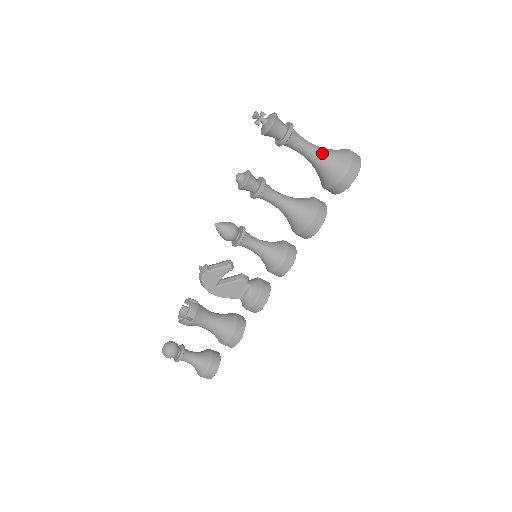
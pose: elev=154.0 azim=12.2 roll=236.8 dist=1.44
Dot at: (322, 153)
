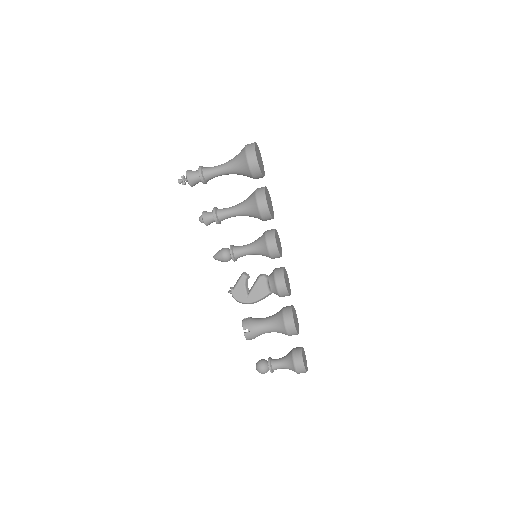
Dot at: (229, 163)
